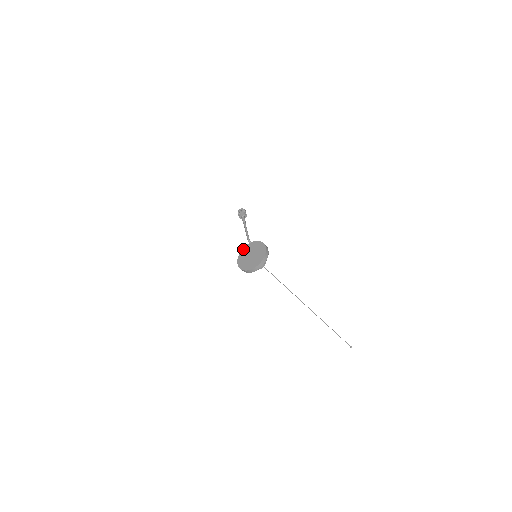
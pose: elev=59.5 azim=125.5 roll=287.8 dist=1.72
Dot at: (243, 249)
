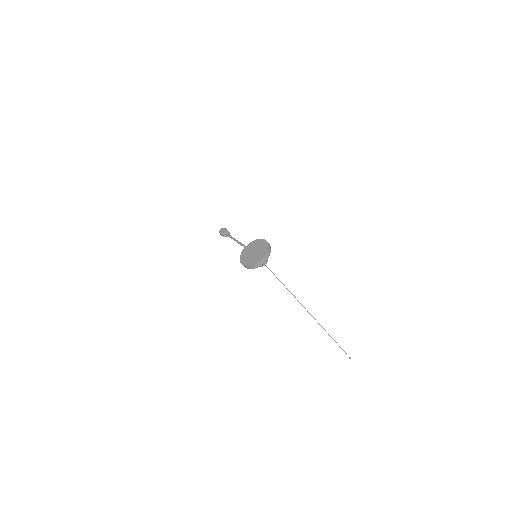
Dot at: (242, 252)
